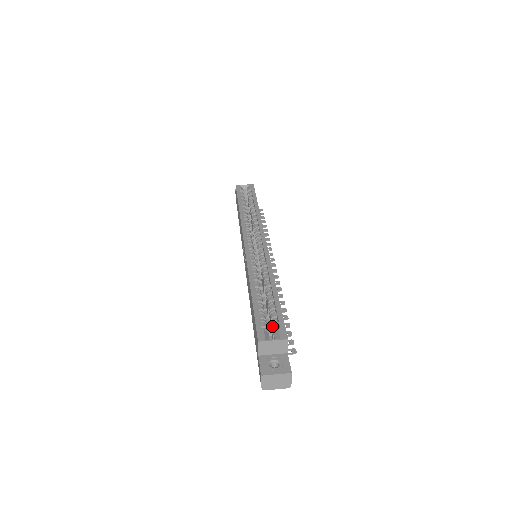
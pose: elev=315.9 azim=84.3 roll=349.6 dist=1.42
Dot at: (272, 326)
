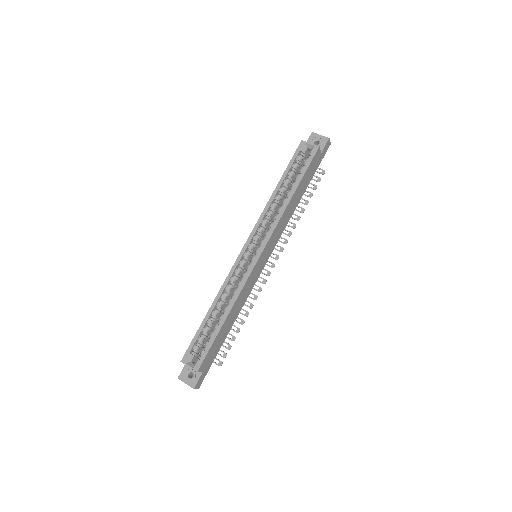
Dot at: (201, 351)
